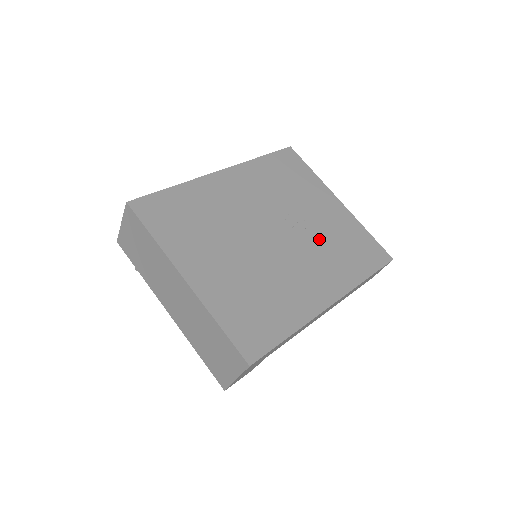
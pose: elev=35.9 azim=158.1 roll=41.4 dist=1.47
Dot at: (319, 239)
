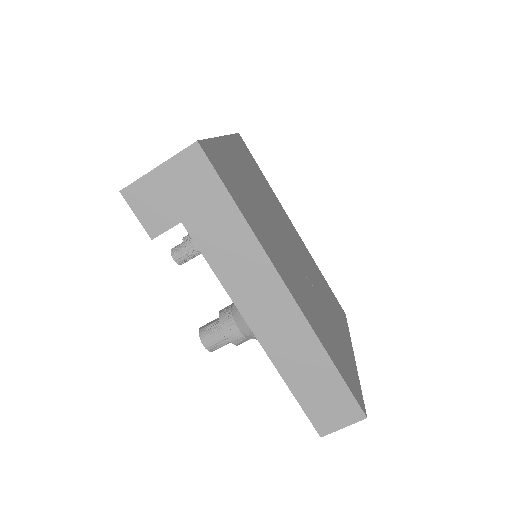
Dot at: (318, 306)
